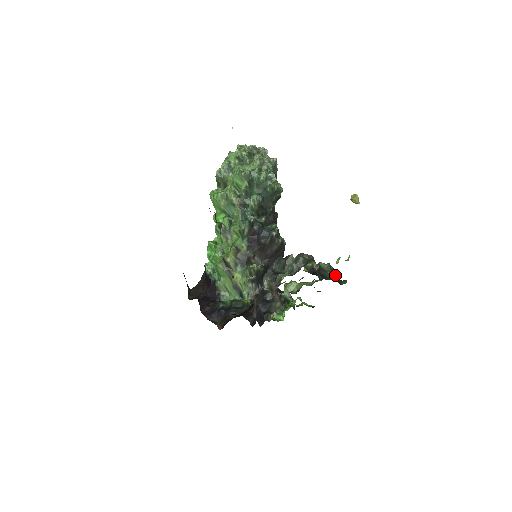
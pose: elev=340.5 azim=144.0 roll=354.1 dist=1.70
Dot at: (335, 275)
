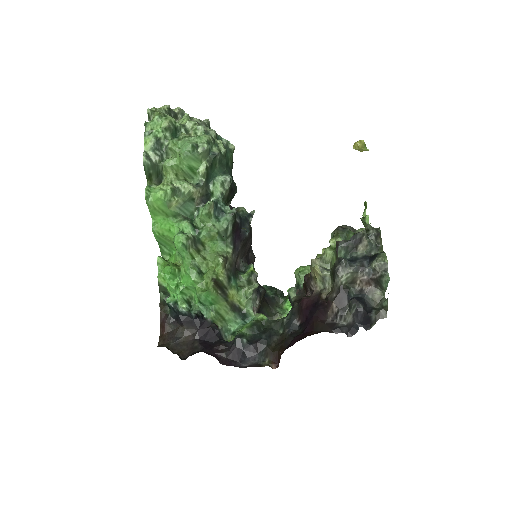
Dot at: occluded
